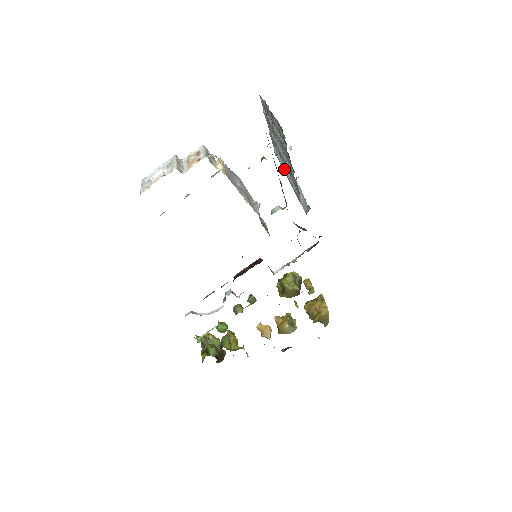
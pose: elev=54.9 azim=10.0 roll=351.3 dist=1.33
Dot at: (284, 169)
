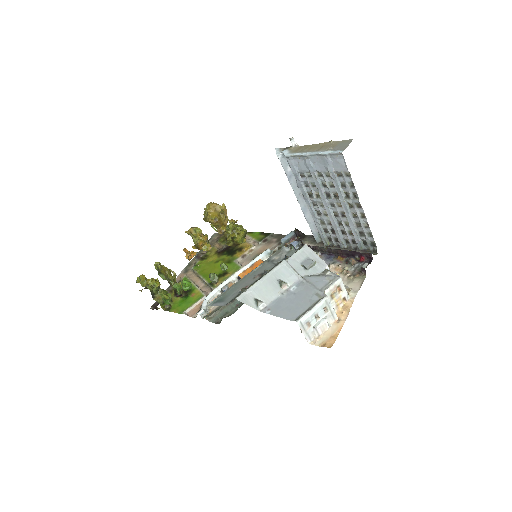
Dot at: (309, 200)
